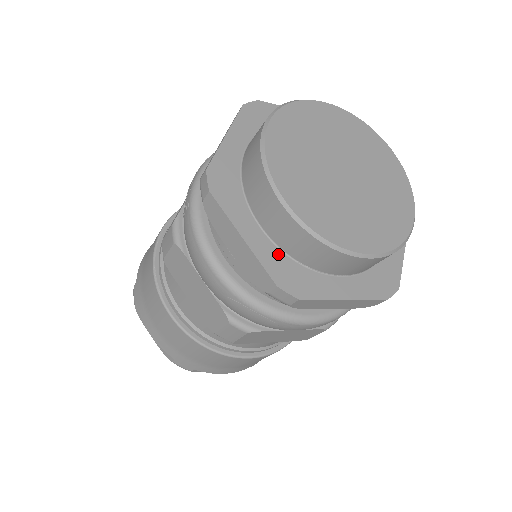
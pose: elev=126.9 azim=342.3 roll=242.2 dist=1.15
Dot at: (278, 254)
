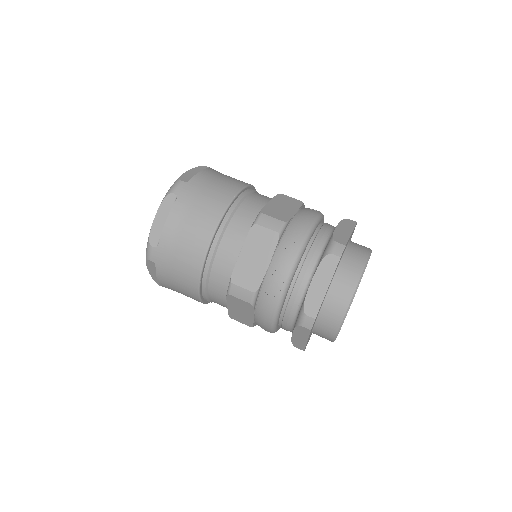
Dot at: occluded
